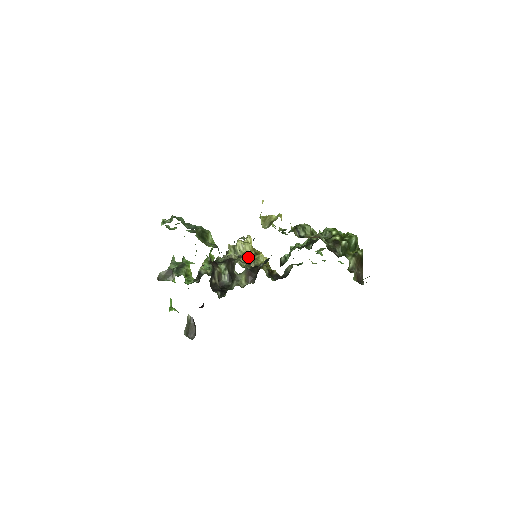
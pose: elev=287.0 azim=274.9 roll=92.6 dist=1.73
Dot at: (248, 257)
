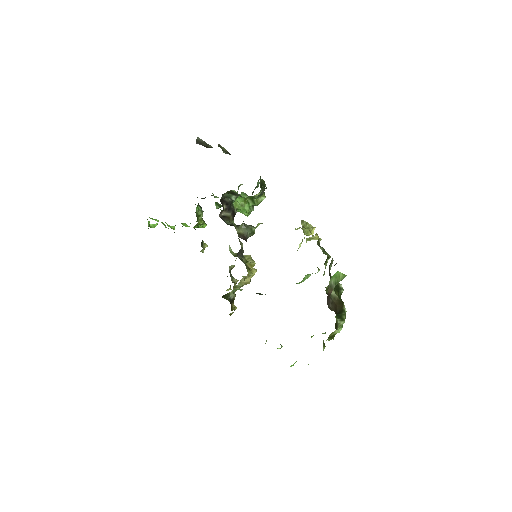
Dot at: (244, 261)
